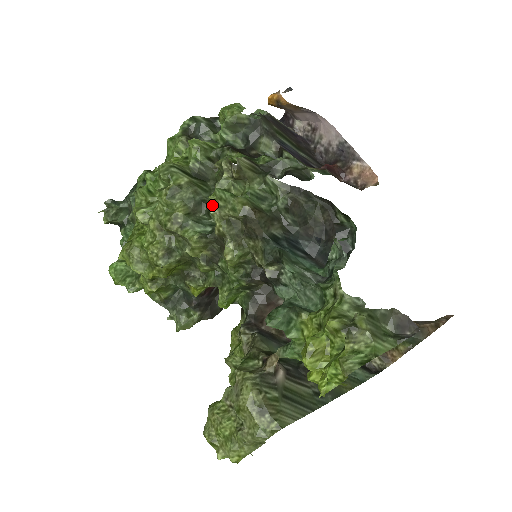
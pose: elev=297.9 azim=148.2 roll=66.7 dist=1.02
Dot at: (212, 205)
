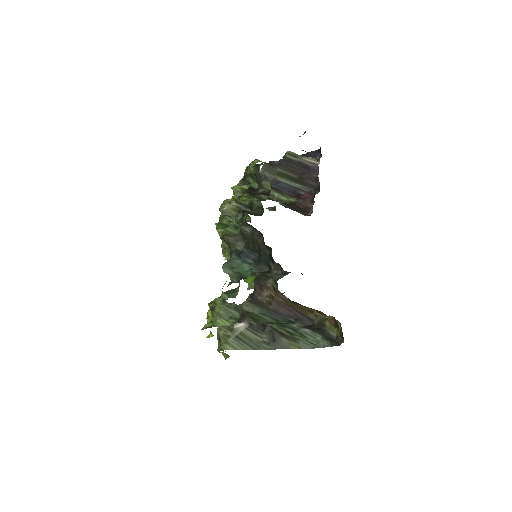
Dot at: occluded
